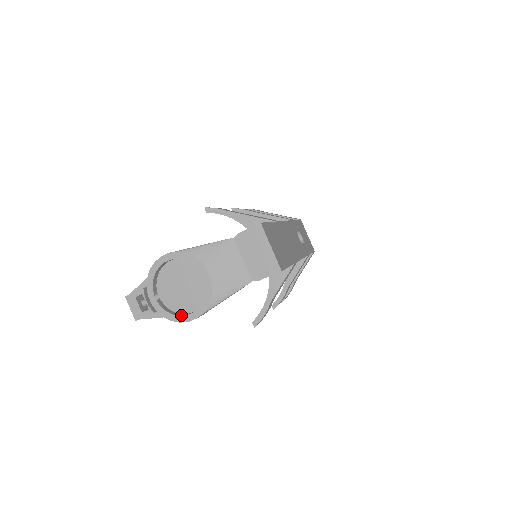
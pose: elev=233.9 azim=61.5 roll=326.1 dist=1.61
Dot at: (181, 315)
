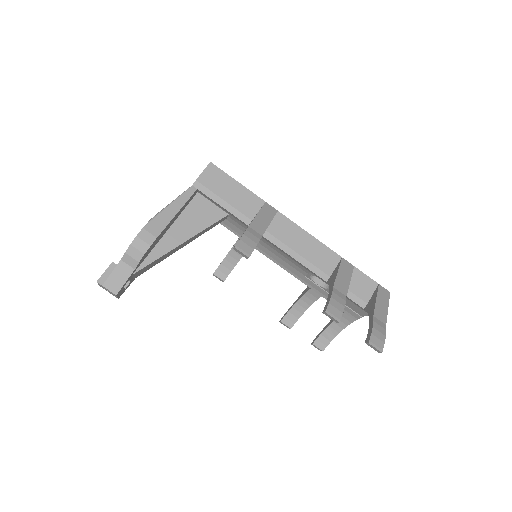
Dot at: occluded
